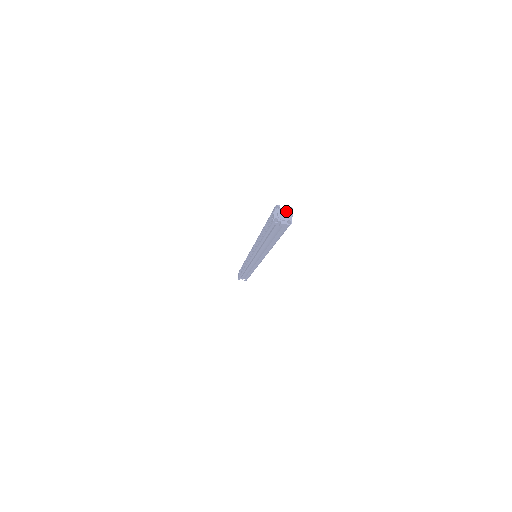
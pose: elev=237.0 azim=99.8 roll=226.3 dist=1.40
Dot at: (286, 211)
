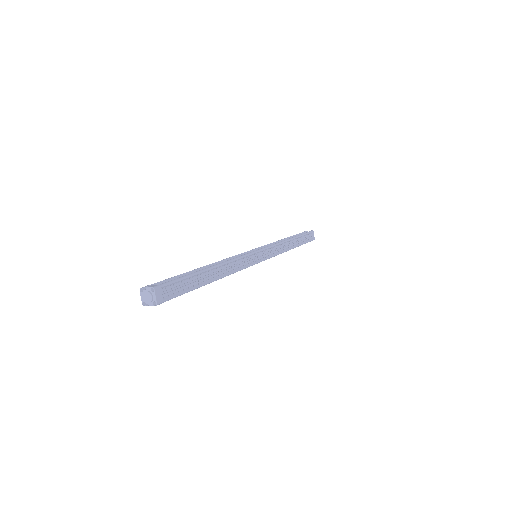
Dot at: (148, 294)
